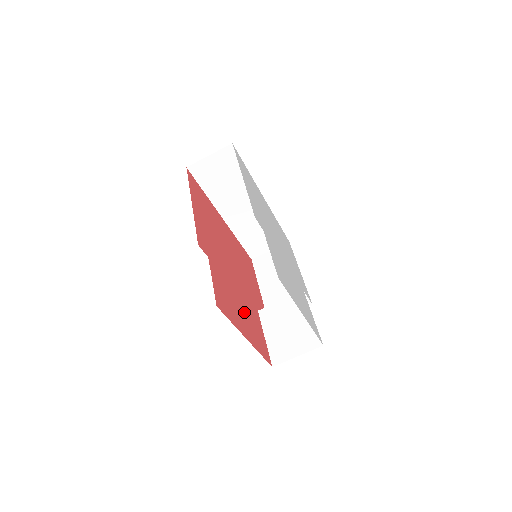
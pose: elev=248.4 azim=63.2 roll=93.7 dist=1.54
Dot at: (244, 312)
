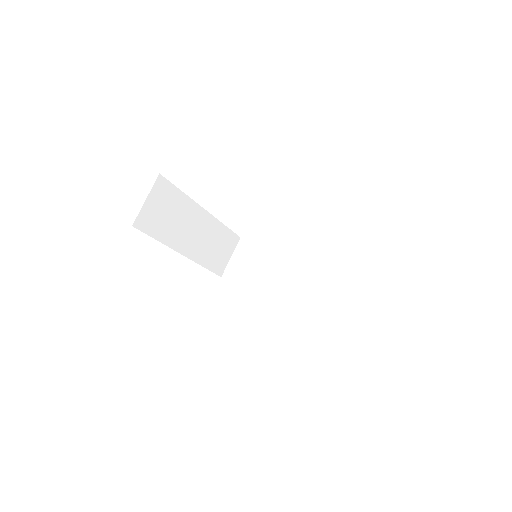
Dot at: occluded
